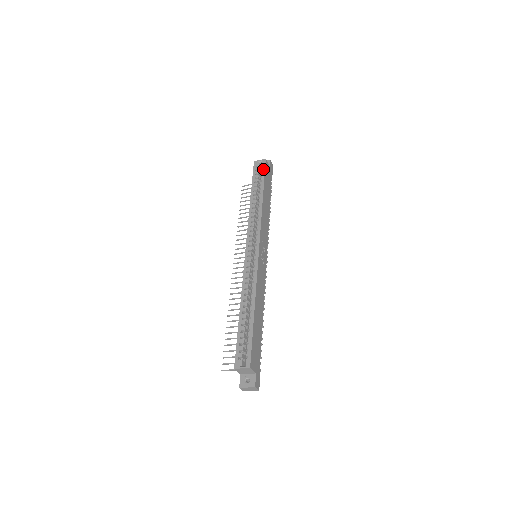
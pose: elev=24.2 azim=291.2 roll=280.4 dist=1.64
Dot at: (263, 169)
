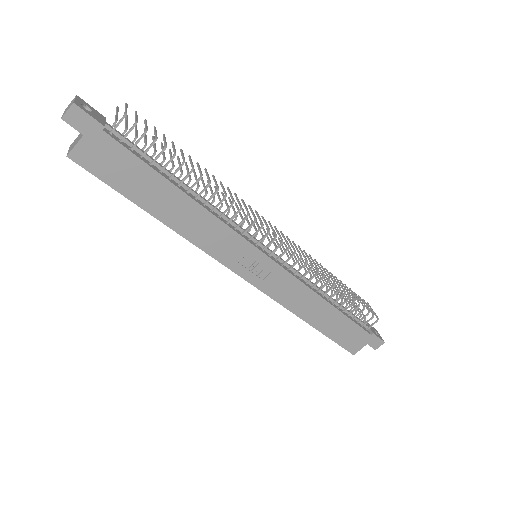
Dot at: (95, 176)
